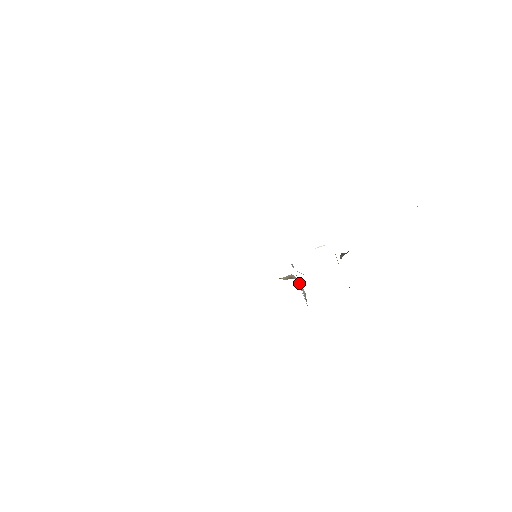
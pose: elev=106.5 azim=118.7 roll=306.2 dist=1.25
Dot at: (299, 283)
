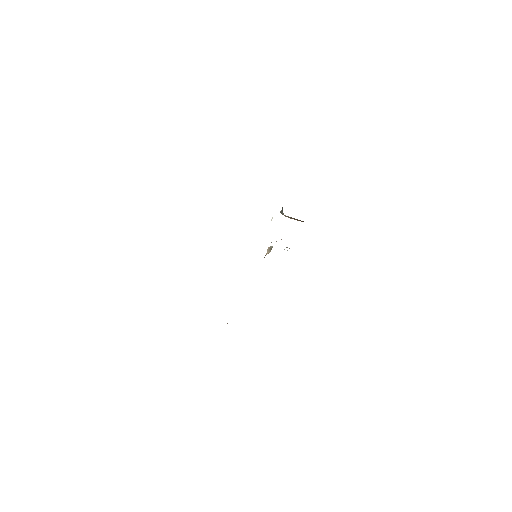
Dot at: occluded
